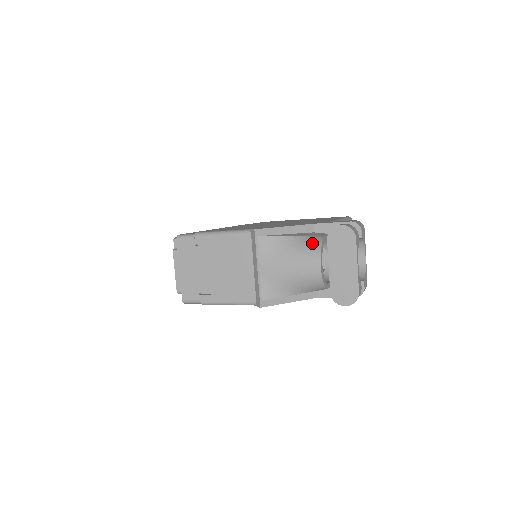
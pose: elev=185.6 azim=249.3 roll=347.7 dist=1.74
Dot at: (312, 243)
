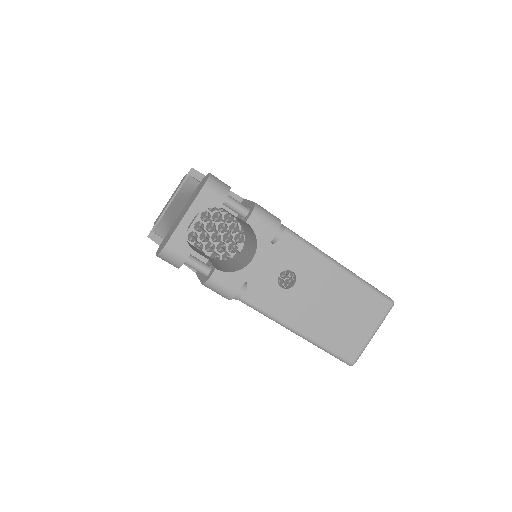
Dot at: occluded
